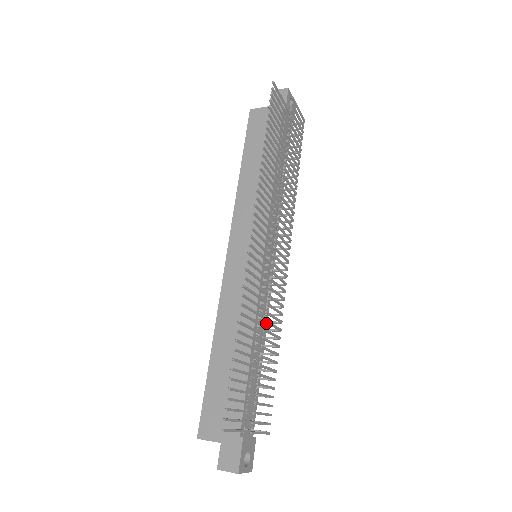
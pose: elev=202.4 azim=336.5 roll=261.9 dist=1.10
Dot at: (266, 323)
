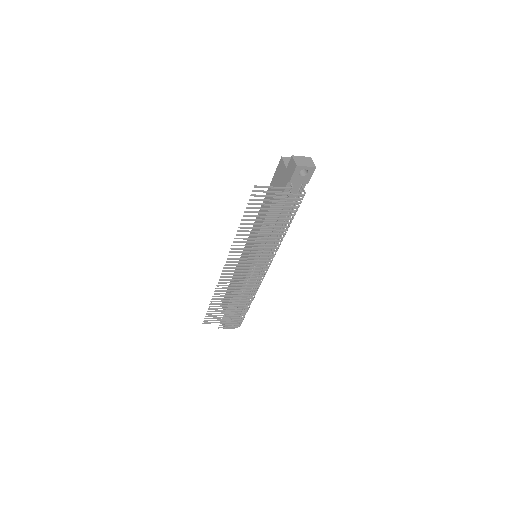
Dot at: (256, 286)
